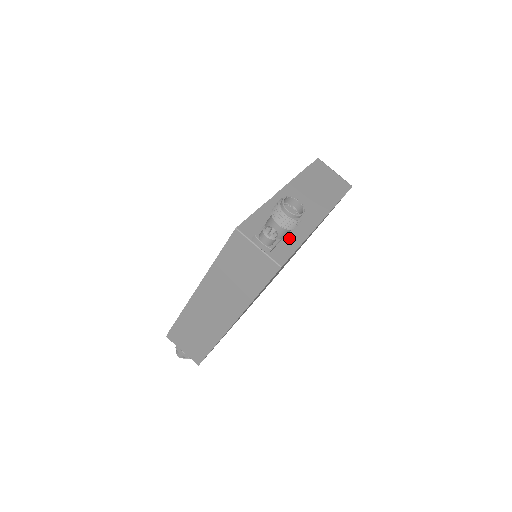
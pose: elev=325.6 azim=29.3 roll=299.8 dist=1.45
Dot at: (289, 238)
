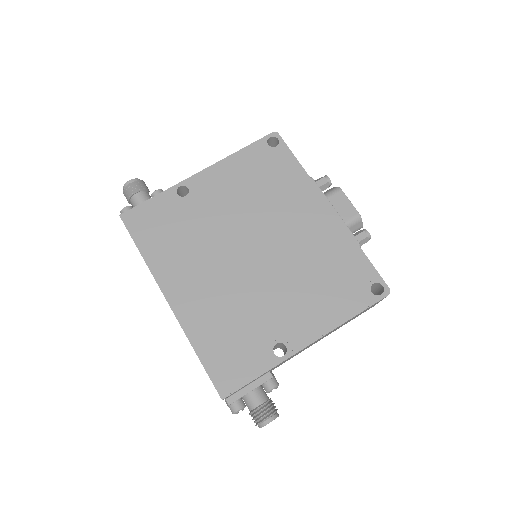
Dot at: occluded
